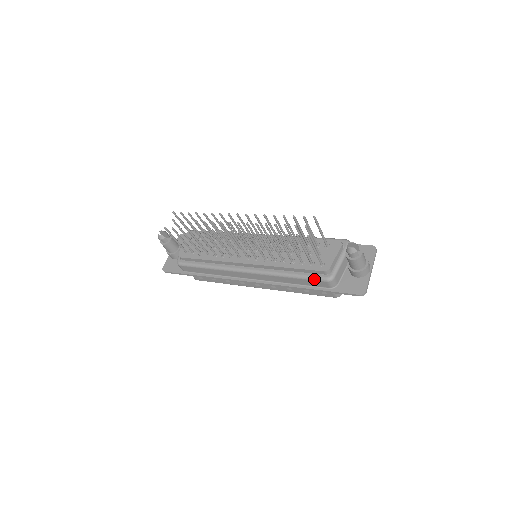
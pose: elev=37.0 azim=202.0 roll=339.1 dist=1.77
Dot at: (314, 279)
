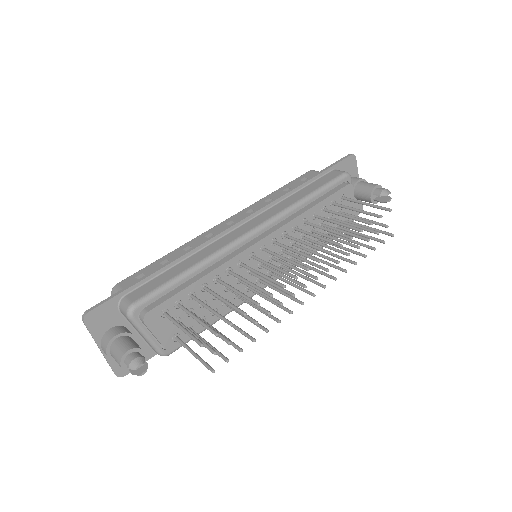
Dot at: occluded
